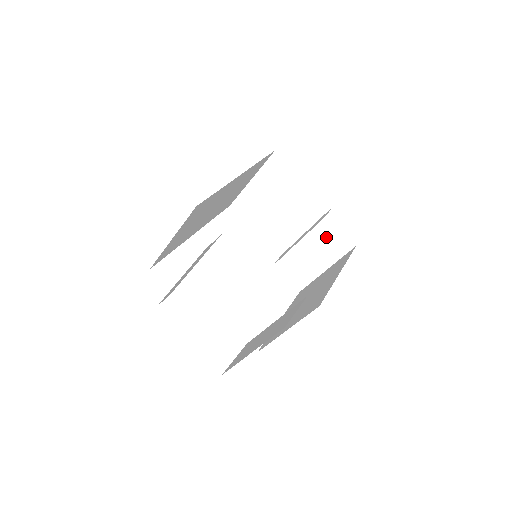
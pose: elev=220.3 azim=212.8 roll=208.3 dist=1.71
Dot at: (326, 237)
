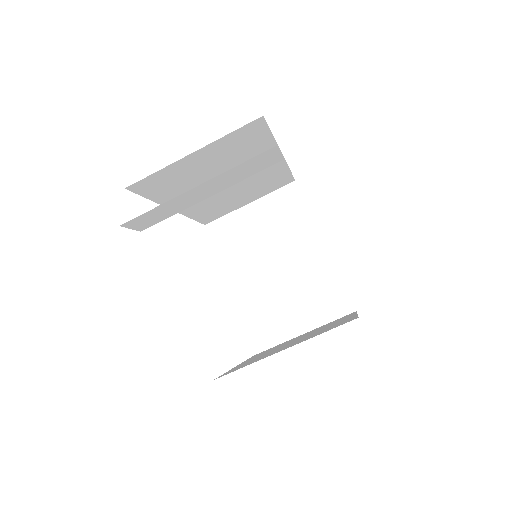
Dot at: (323, 289)
